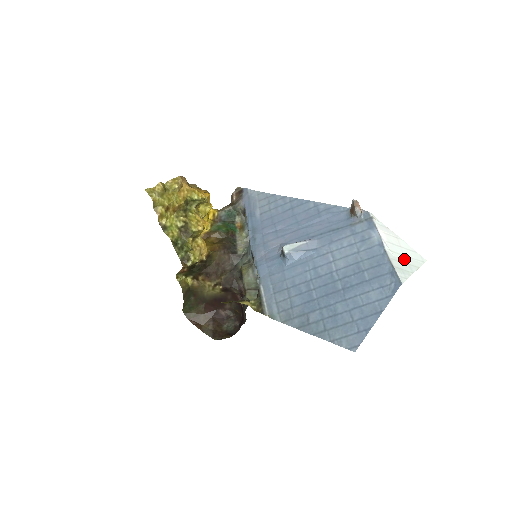
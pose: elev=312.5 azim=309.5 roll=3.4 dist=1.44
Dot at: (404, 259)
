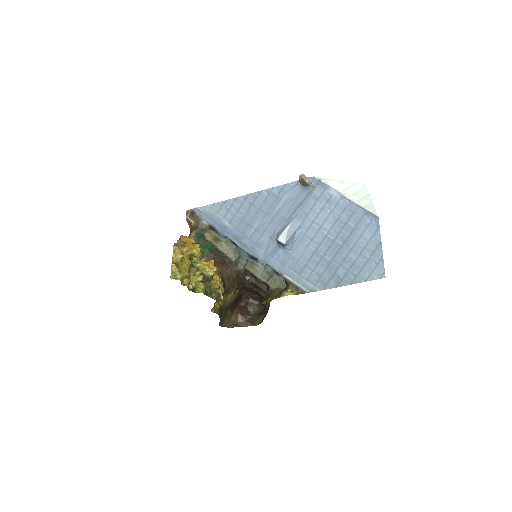
Dot at: (359, 196)
